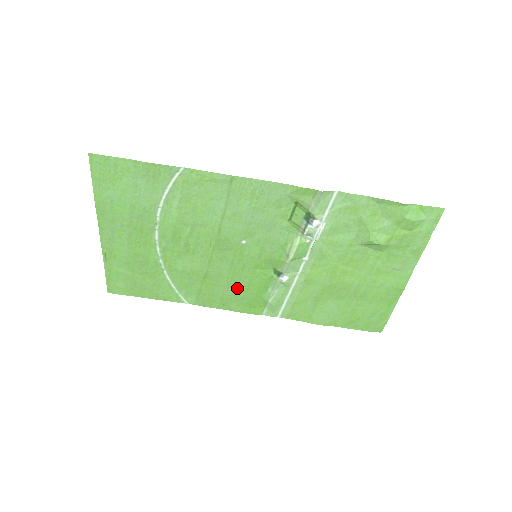
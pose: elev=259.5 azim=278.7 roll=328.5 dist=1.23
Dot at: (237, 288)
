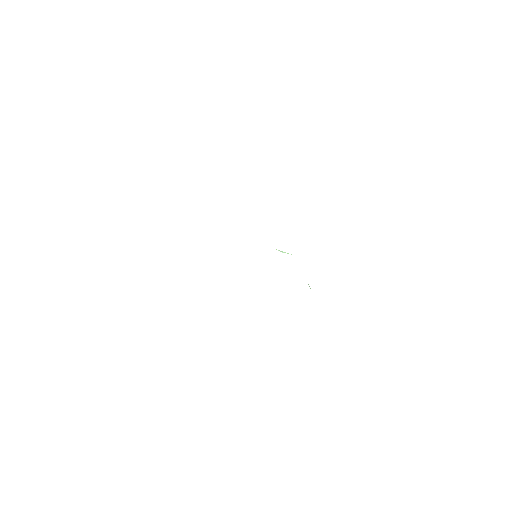
Dot at: occluded
